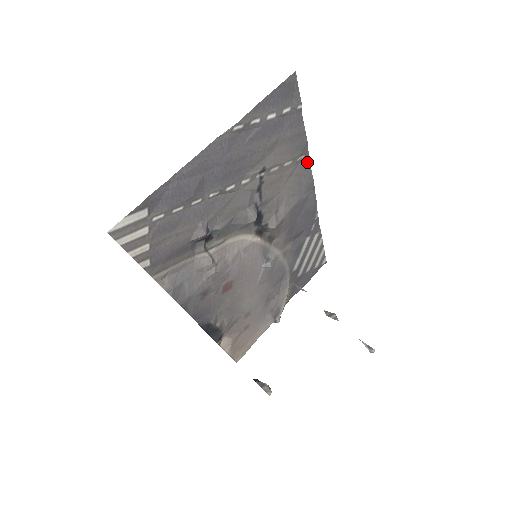
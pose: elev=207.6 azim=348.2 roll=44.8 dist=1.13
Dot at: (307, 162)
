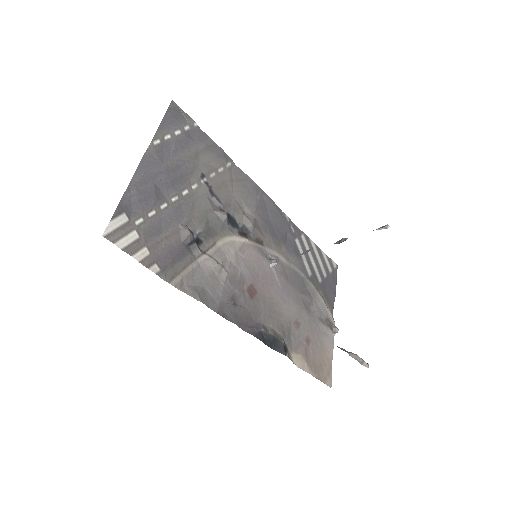
Dot at: (238, 169)
